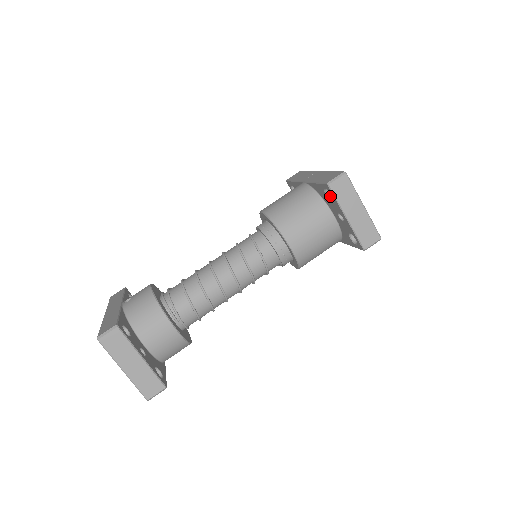
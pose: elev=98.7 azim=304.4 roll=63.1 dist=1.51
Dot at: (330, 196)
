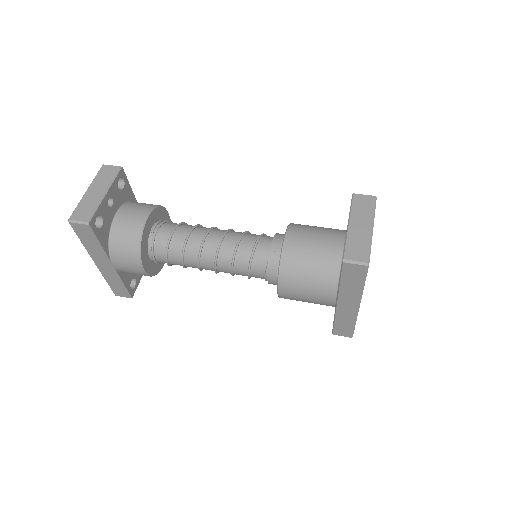
Dot at: occluded
